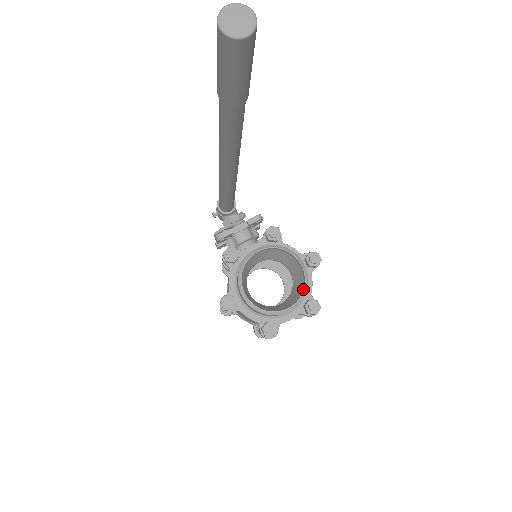
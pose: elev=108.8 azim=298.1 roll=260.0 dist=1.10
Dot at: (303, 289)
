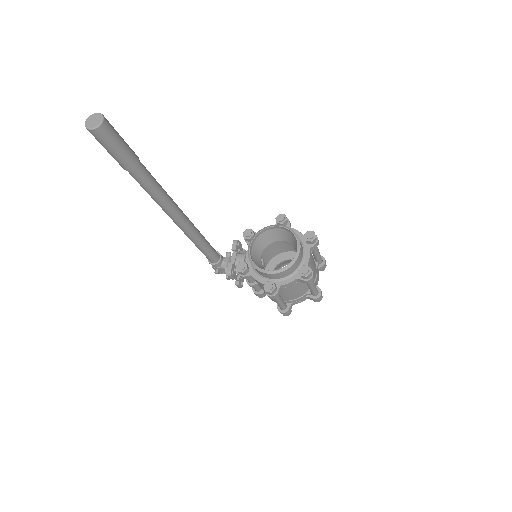
Dot at: (292, 234)
